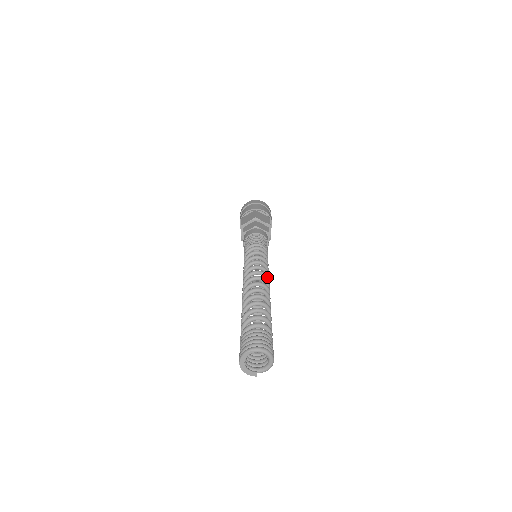
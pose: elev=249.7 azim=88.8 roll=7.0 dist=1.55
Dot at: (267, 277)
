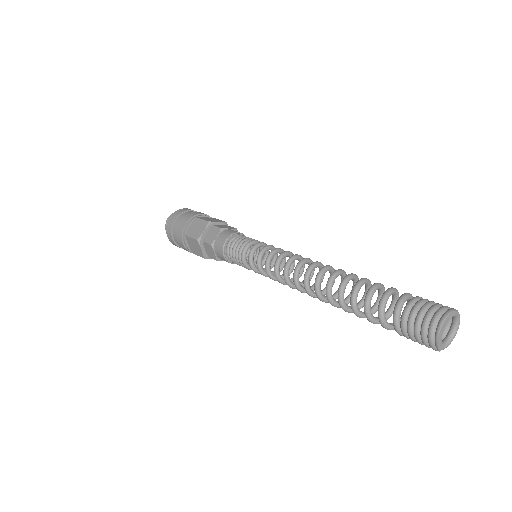
Dot at: (313, 274)
